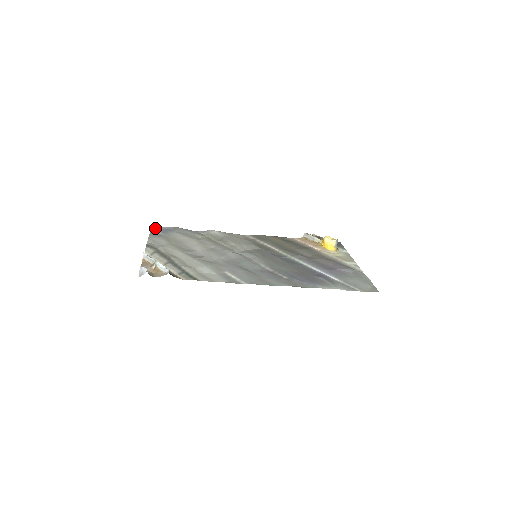
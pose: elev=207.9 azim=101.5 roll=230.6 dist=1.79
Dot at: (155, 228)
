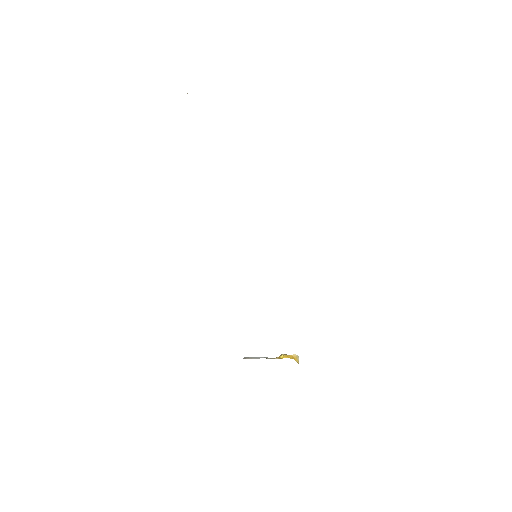
Dot at: occluded
